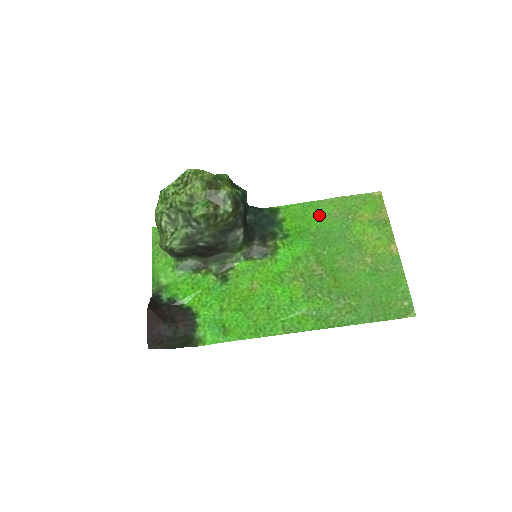
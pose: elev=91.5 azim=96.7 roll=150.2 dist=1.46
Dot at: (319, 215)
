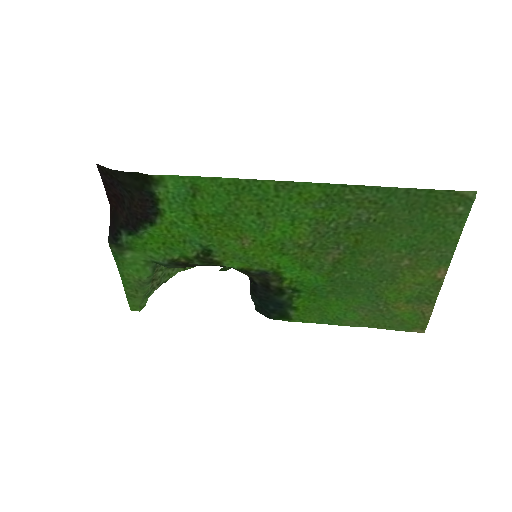
Dot at: (341, 311)
